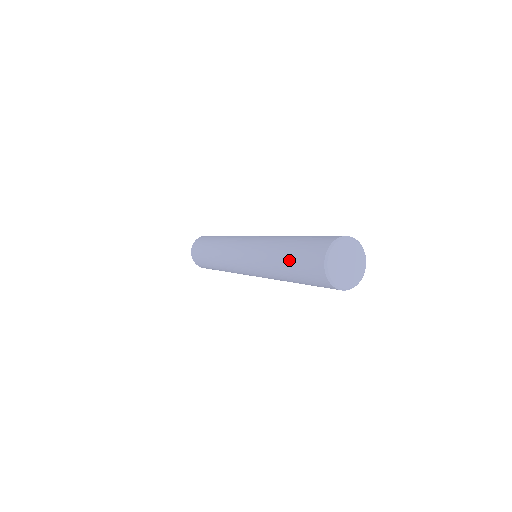
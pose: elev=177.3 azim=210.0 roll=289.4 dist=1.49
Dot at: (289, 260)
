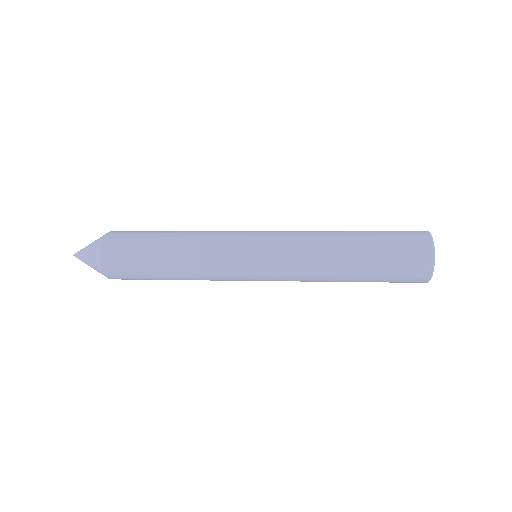
Dot at: (371, 261)
